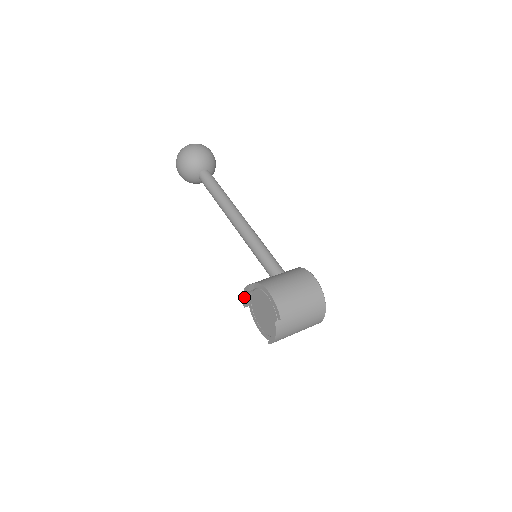
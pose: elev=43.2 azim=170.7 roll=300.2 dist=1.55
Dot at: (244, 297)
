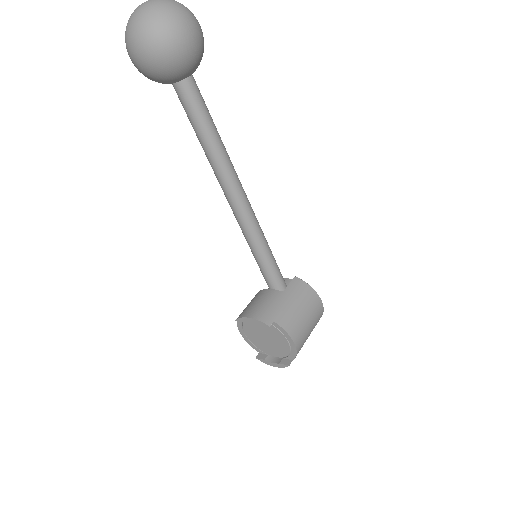
Dot at: (246, 320)
